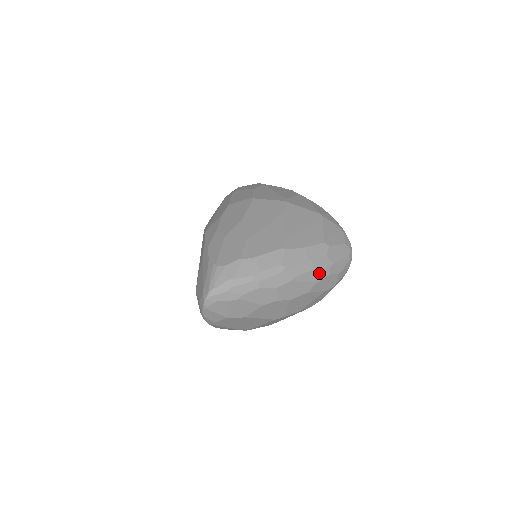
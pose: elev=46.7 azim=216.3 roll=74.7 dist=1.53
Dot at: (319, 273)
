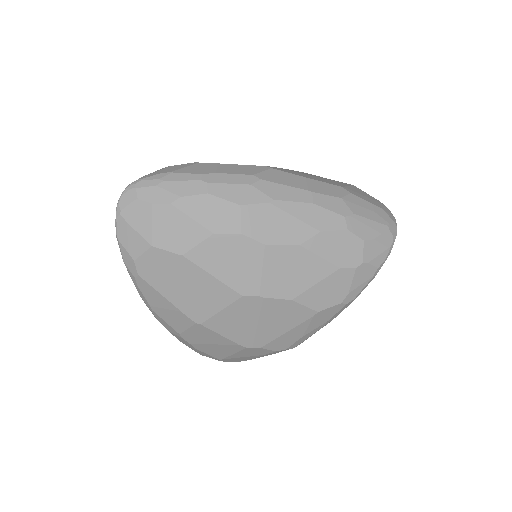
Dot at: (324, 216)
